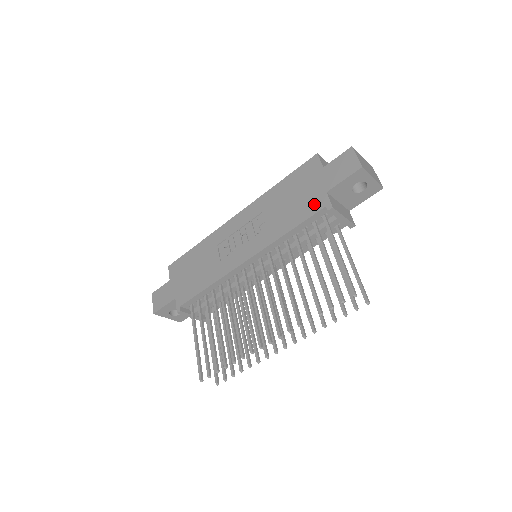
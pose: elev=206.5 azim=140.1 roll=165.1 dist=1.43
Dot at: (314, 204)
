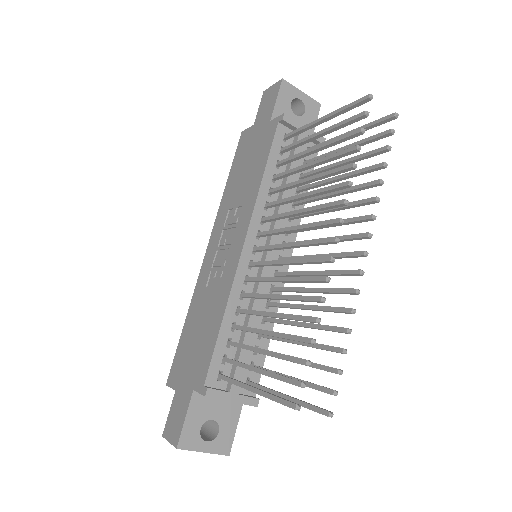
Dot at: (267, 137)
